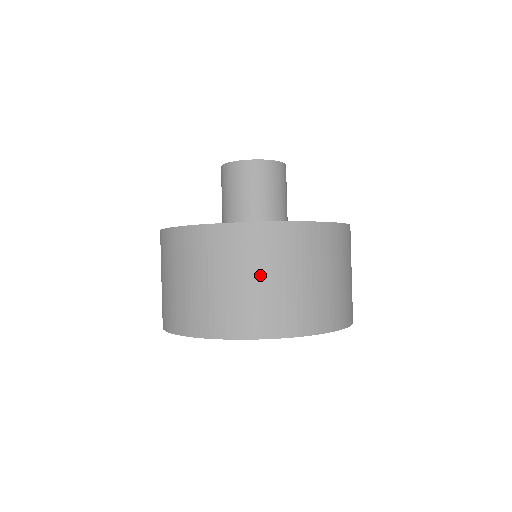
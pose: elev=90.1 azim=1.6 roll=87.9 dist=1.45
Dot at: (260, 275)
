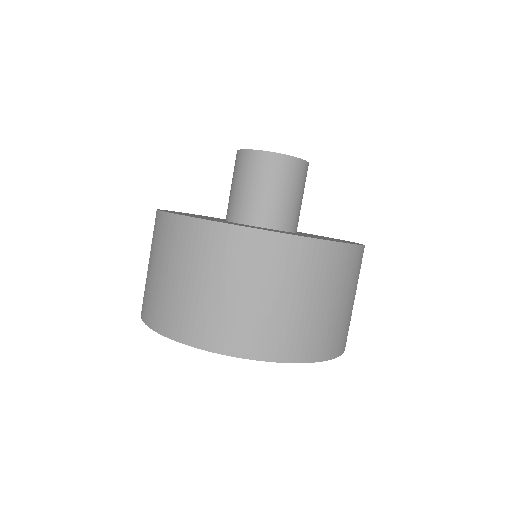
Dot at: (346, 297)
